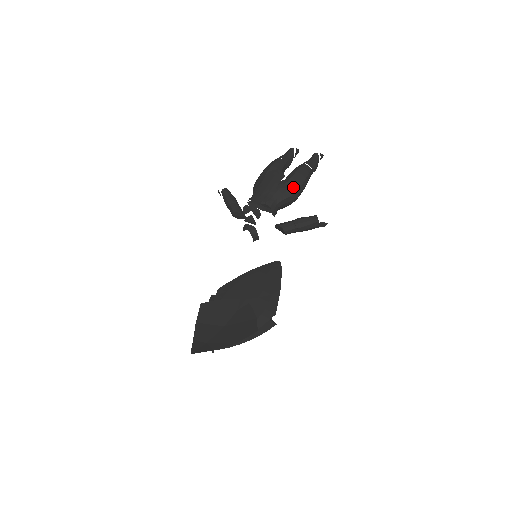
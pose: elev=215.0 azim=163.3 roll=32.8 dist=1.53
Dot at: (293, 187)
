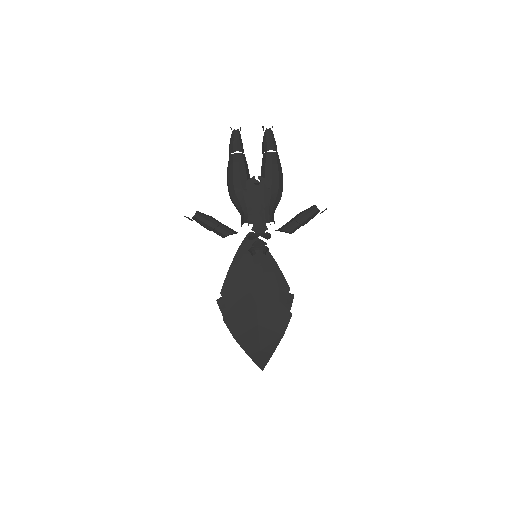
Dot at: (279, 187)
